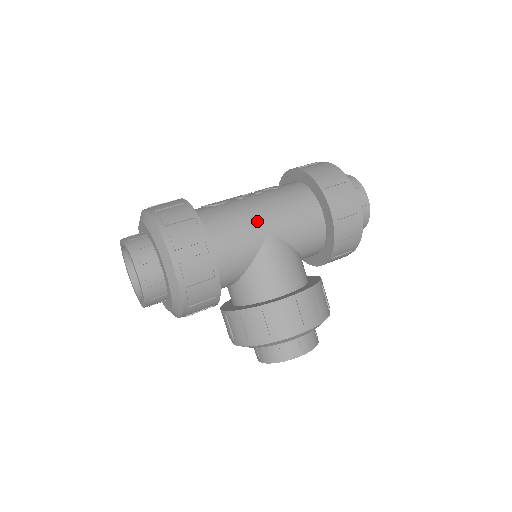
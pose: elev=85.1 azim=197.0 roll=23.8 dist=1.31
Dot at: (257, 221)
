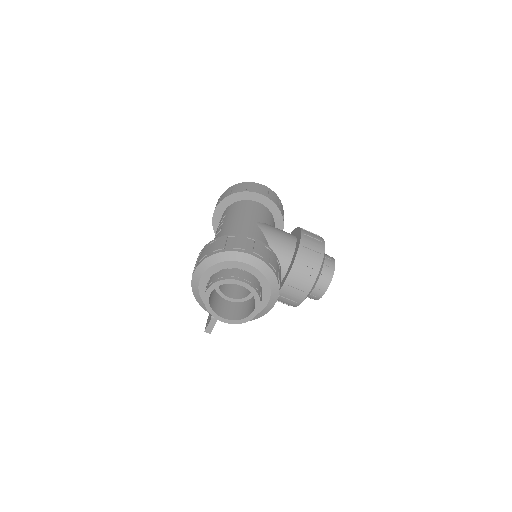
Dot at: (245, 223)
